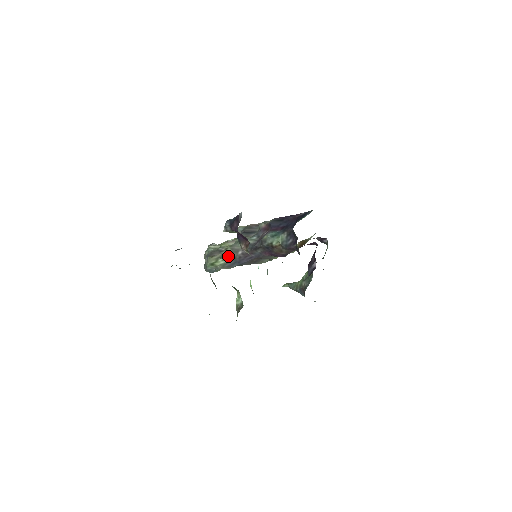
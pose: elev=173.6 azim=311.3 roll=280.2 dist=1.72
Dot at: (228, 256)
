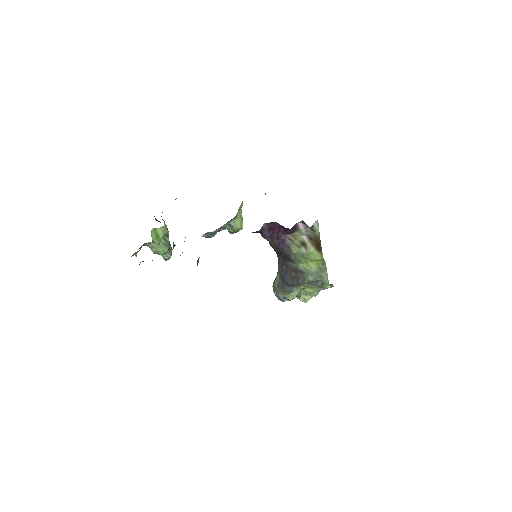
Dot at: (277, 275)
